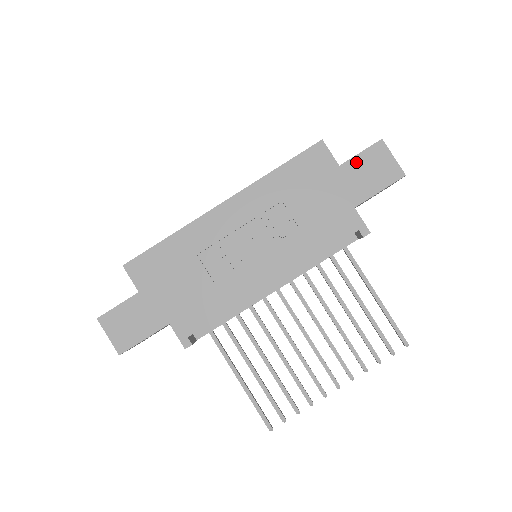
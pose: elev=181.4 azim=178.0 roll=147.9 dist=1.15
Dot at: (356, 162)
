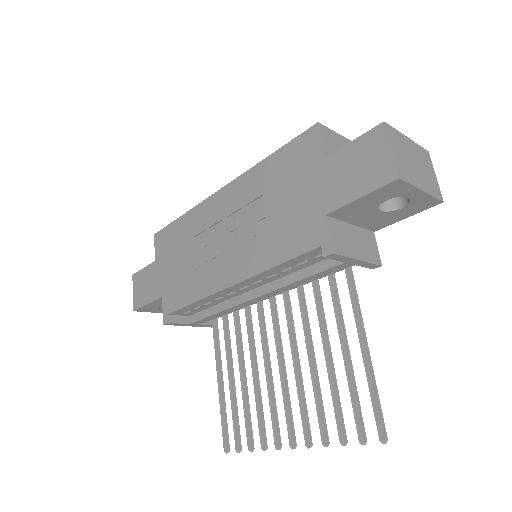
Dot at: (344, 154)
